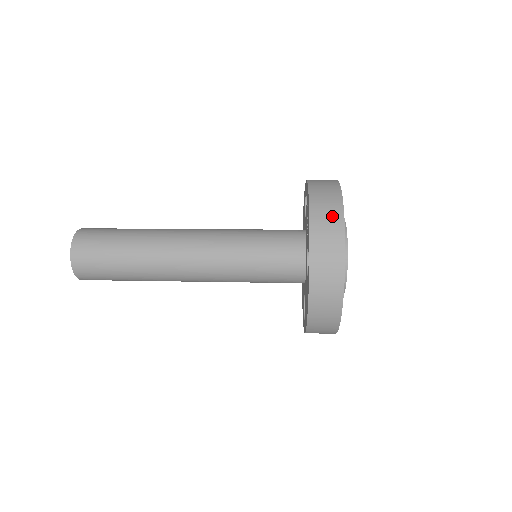
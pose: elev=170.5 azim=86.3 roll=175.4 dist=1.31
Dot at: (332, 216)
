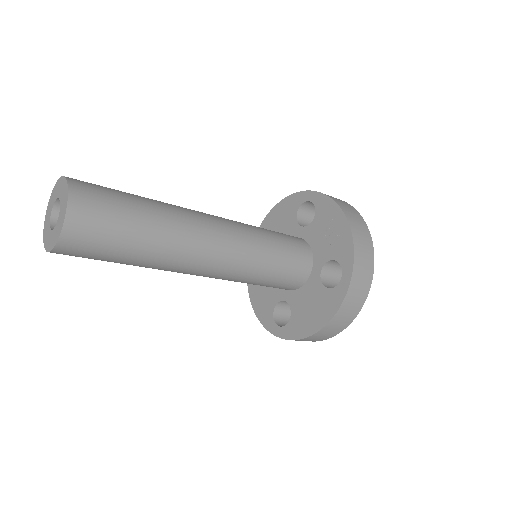
Dot at: (365, 237)
